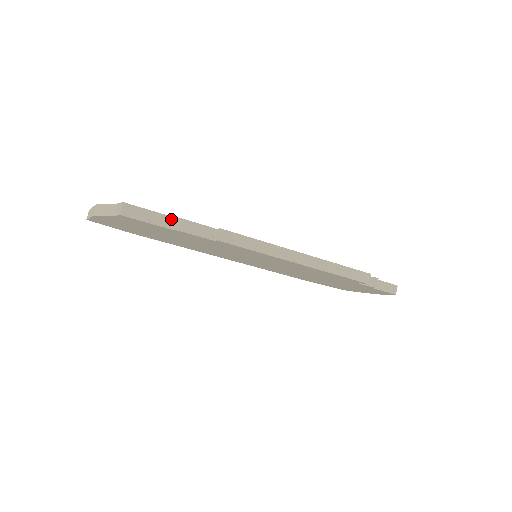
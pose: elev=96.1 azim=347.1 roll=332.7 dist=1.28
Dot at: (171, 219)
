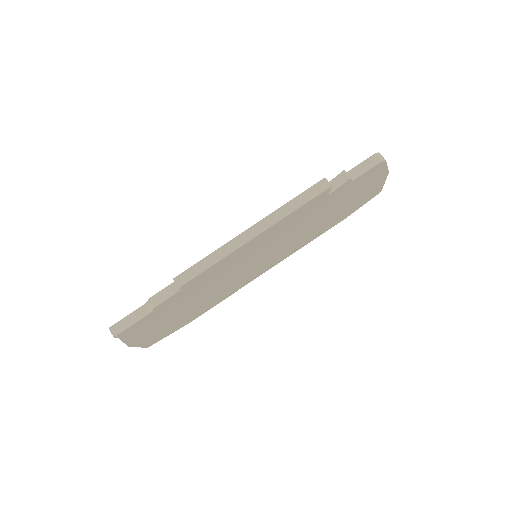
Dot at: (145, 306)
